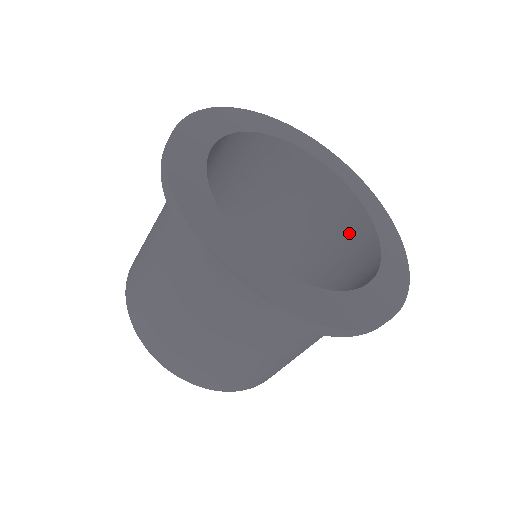
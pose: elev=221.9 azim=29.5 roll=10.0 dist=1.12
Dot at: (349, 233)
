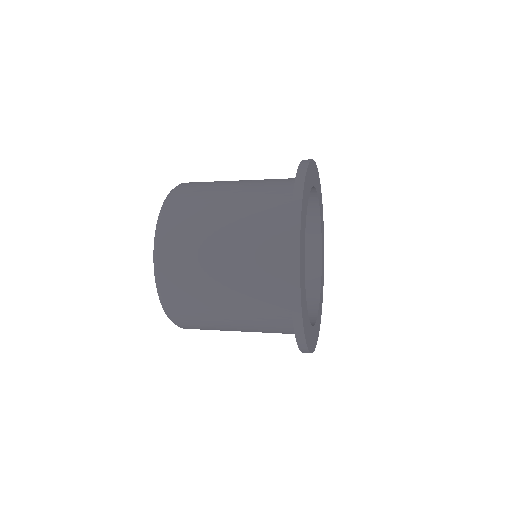
Dot at: occluded
